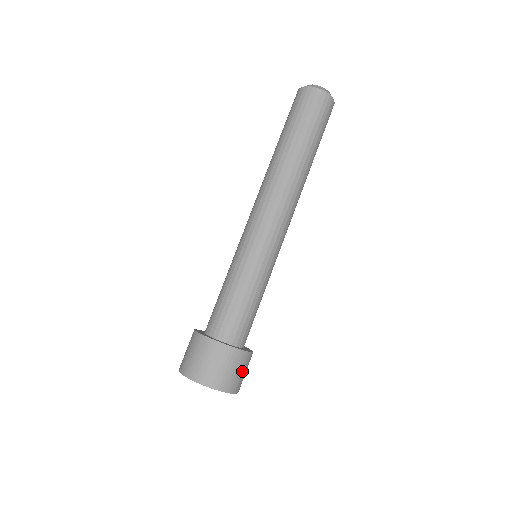
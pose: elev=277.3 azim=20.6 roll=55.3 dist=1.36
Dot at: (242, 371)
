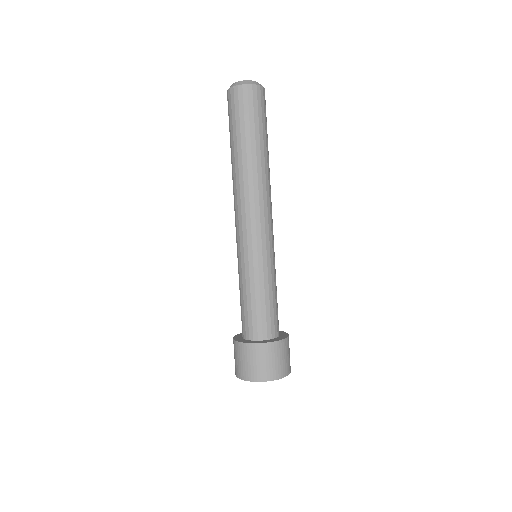
Dot at: occluded
